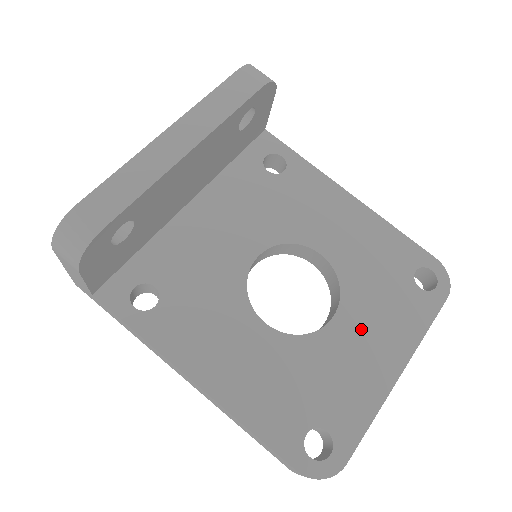
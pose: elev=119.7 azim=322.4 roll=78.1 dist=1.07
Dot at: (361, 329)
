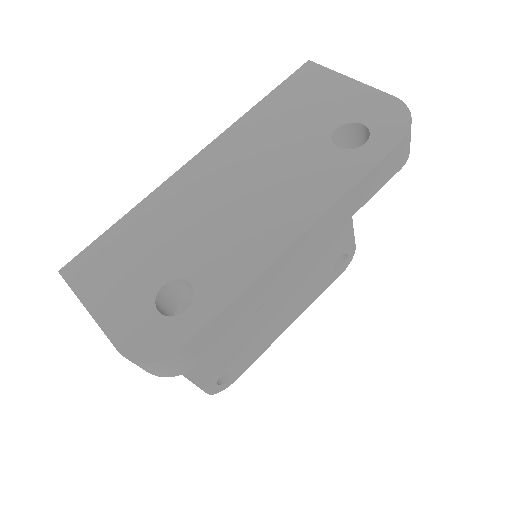
Dot at: (287, 303)
